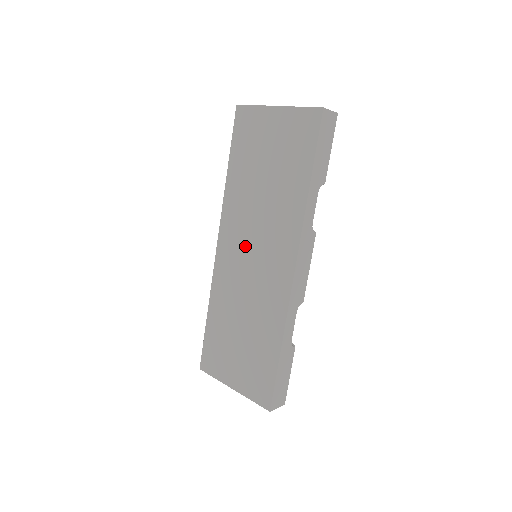
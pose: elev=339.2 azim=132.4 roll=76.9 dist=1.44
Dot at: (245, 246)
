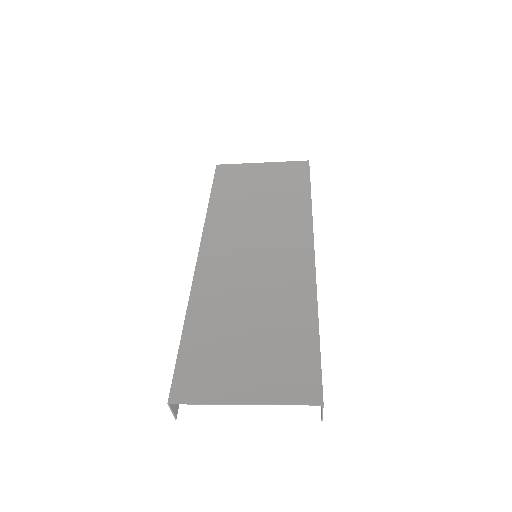
Dot at: (243, 247)
